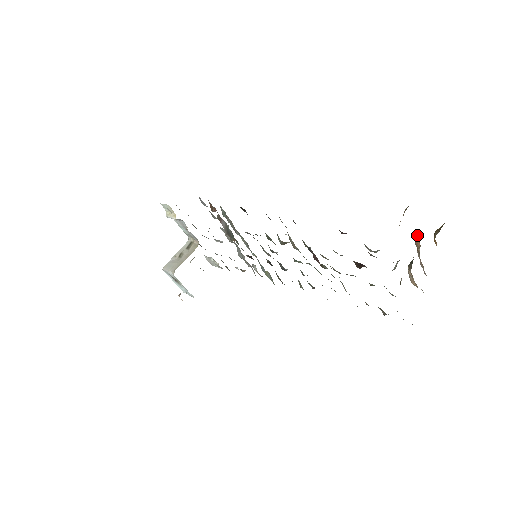
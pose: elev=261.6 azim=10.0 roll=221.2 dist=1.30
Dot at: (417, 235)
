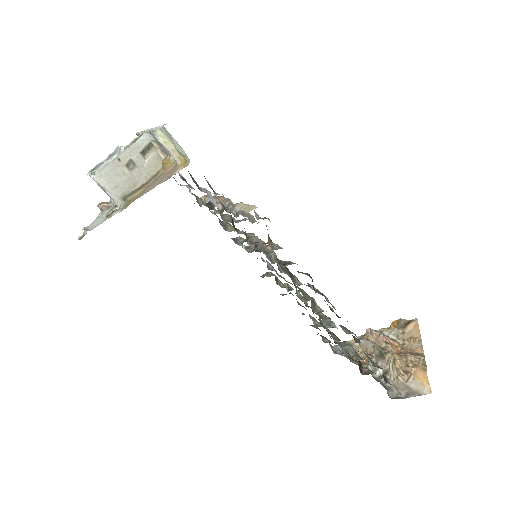
Dot at: (400, 347)
